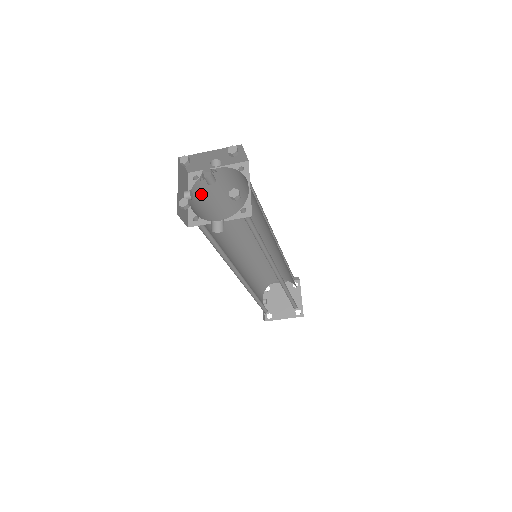
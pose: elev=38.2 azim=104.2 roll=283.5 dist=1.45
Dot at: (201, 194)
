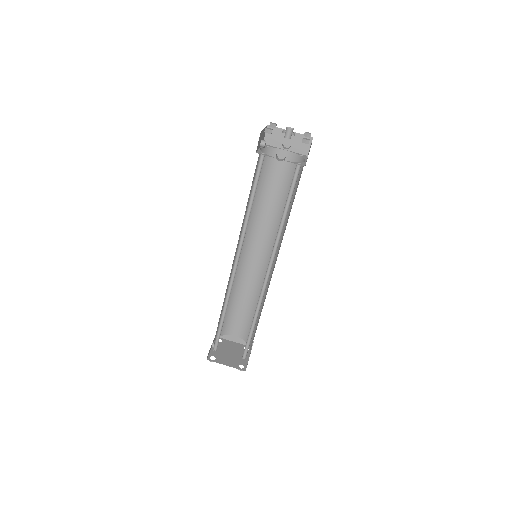
Dot at: occluded
